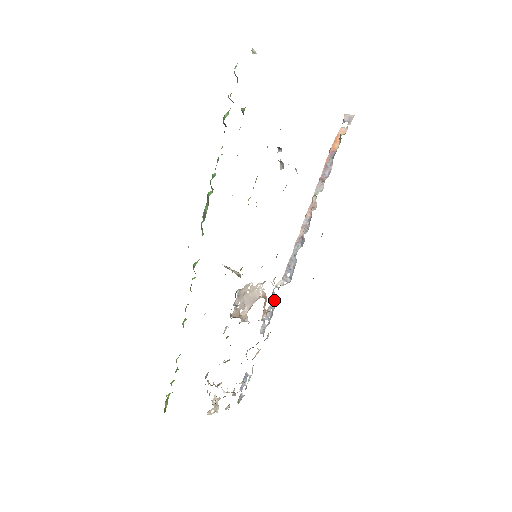
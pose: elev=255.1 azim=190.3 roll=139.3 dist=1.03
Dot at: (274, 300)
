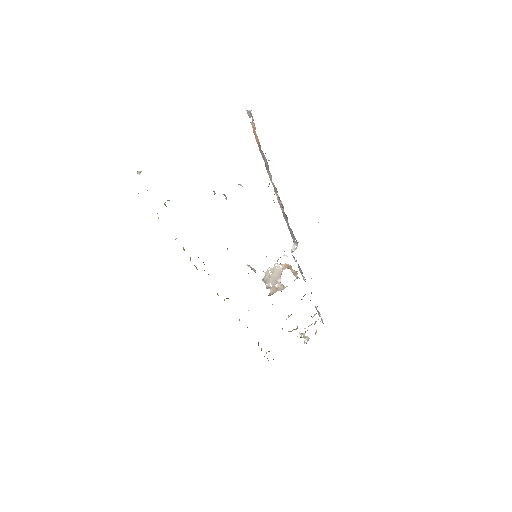
Dot at: (296, 261)
